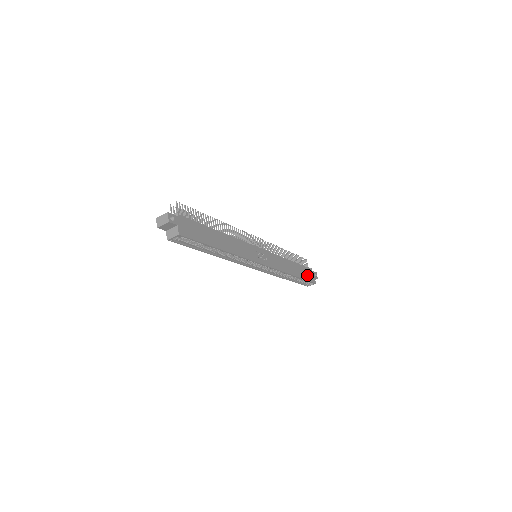
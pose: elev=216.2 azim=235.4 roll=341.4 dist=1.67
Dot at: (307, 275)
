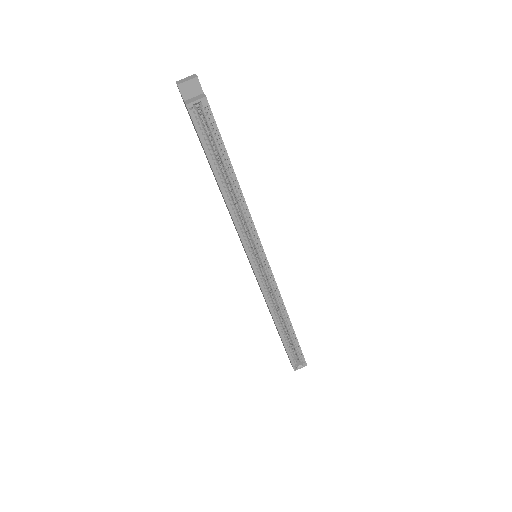
Dot at: occluded
